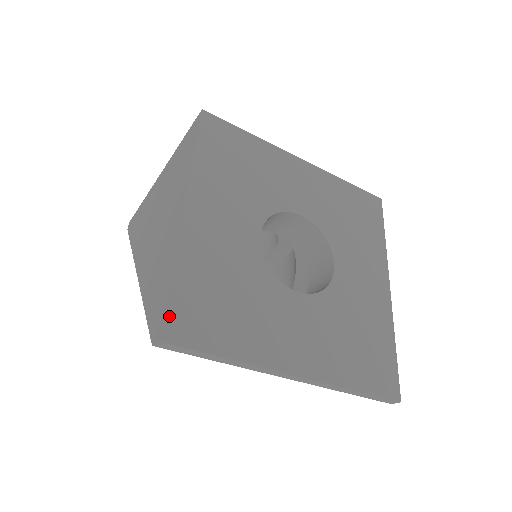
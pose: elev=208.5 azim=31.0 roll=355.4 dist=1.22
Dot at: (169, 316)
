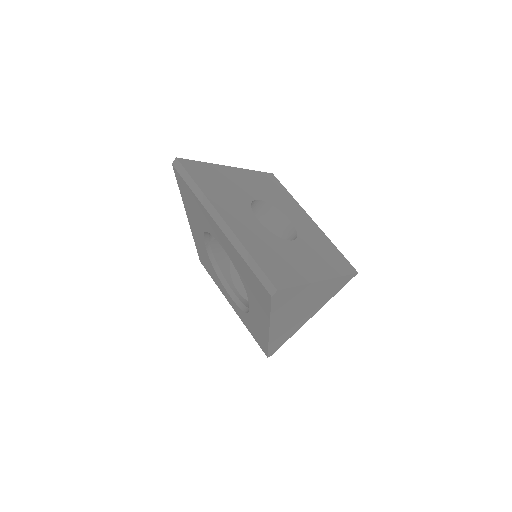
Dot at: (189, 161)
